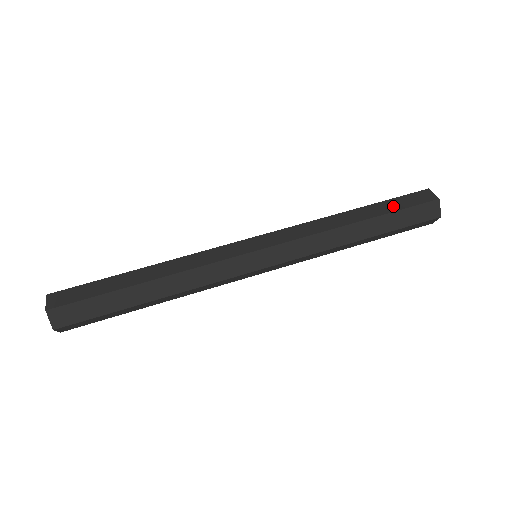
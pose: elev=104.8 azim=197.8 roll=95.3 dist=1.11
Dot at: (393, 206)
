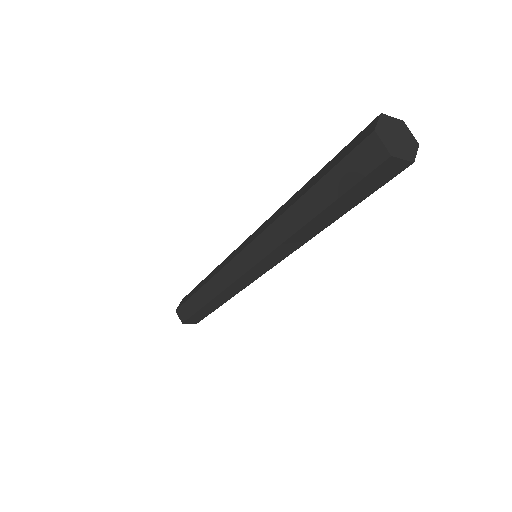
Dot at: (336, 186)
